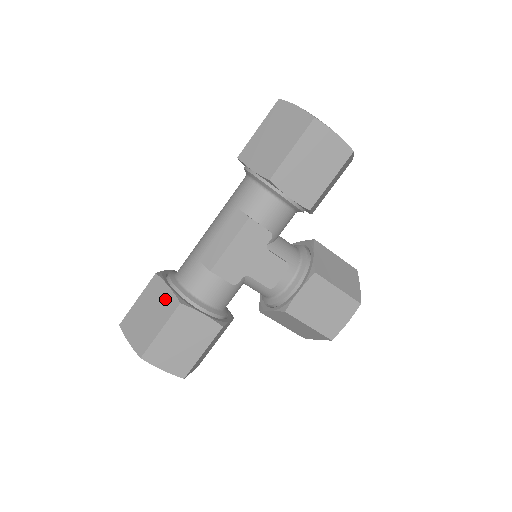
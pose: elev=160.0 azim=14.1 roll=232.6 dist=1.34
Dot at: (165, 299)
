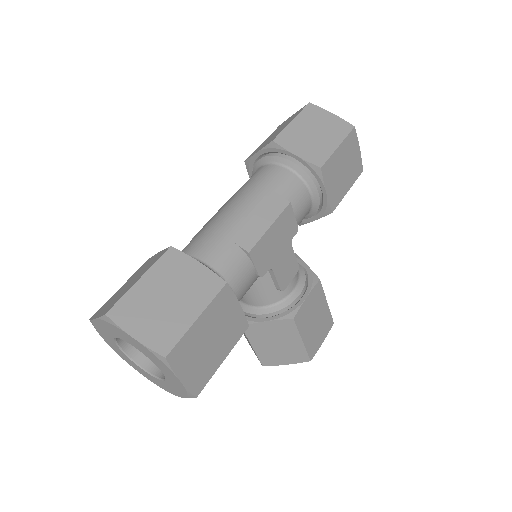
Dot at: (198, 278)
